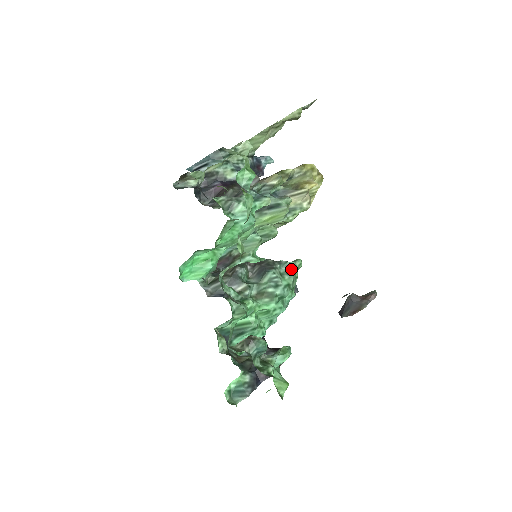
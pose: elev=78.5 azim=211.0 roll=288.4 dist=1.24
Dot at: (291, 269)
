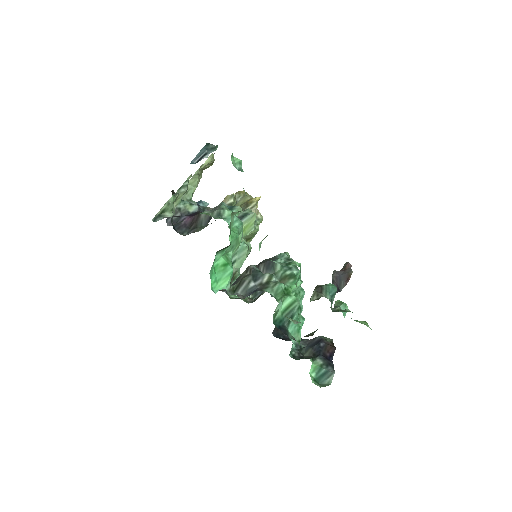
Dot at: (288, 257)
